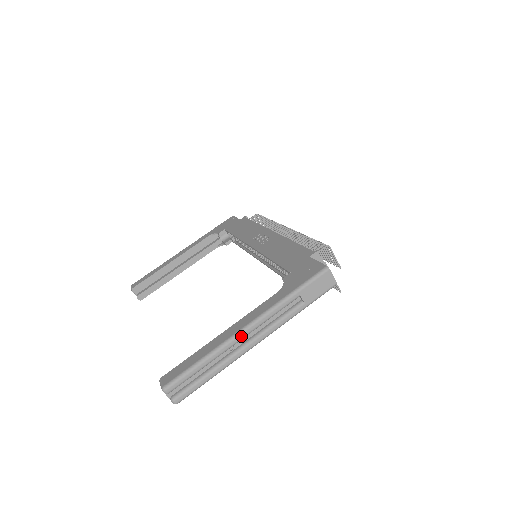
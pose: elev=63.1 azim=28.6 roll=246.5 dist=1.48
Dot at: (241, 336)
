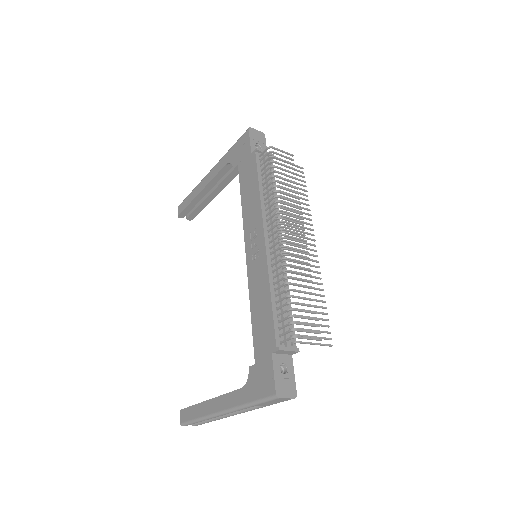
Dot at: occluded
